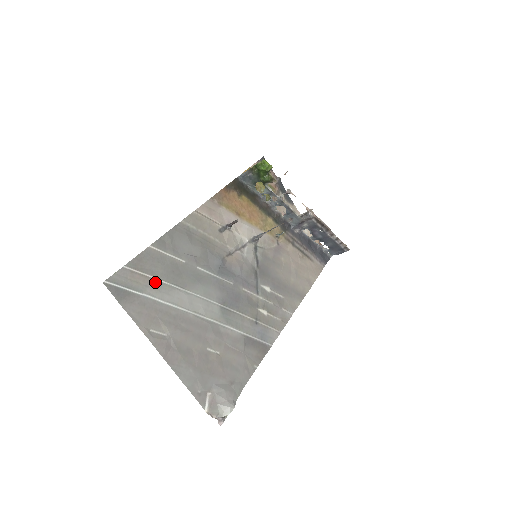
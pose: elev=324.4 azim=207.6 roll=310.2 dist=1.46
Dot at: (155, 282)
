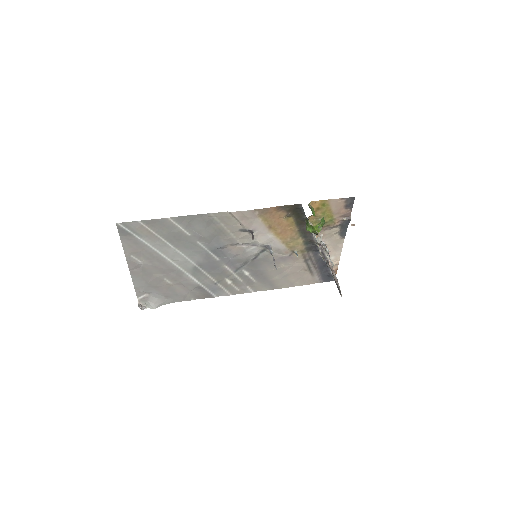
Dot at: (155, 237)
